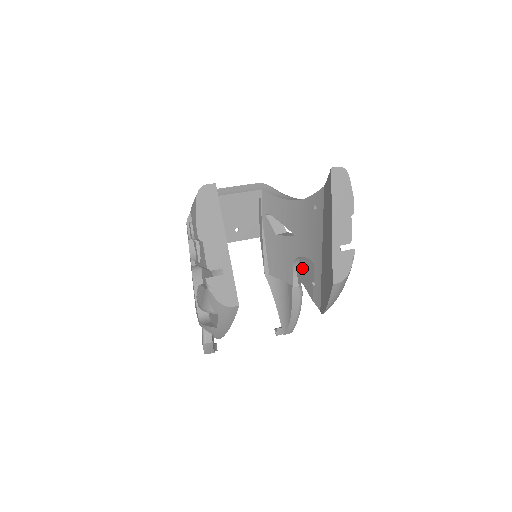
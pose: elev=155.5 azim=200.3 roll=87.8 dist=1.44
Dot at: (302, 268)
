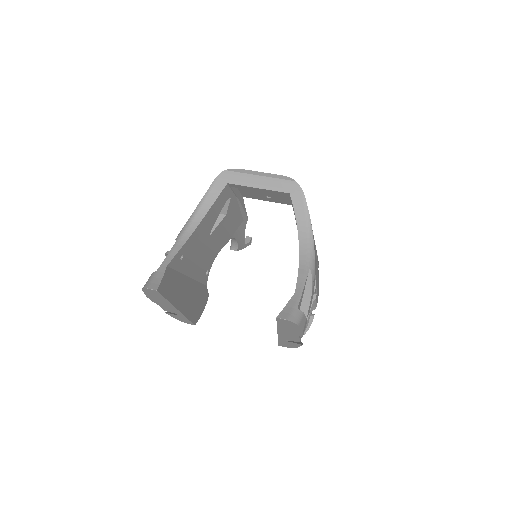
Dot at: occluded
